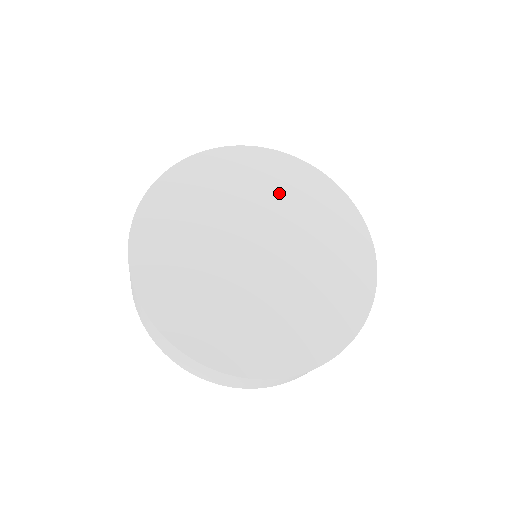
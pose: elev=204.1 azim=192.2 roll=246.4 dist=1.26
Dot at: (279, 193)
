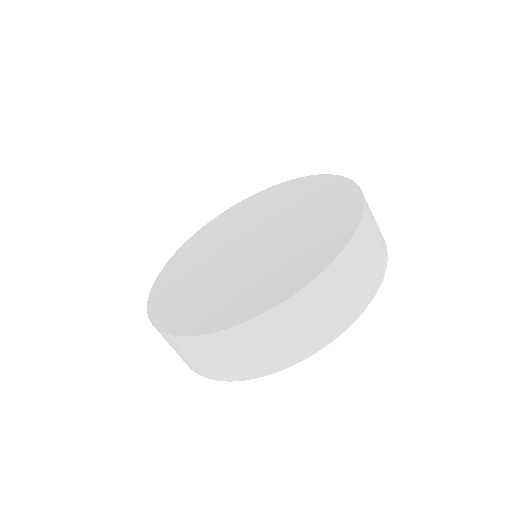
Dot at: (259, 210)
